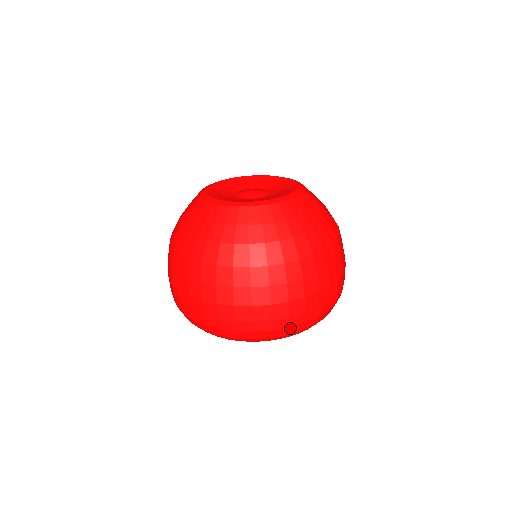
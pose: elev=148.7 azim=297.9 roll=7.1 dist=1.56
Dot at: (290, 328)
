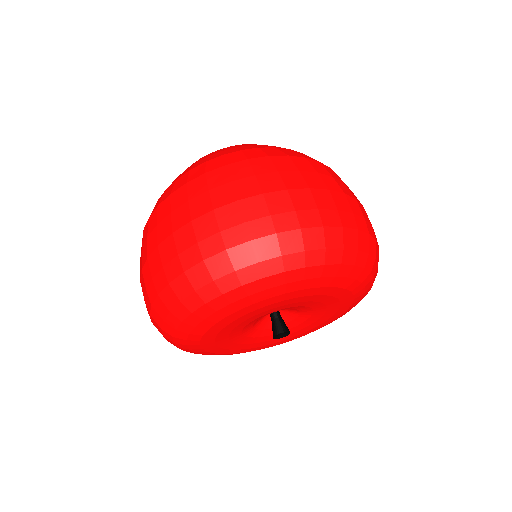
Dot at: (280, 237)
